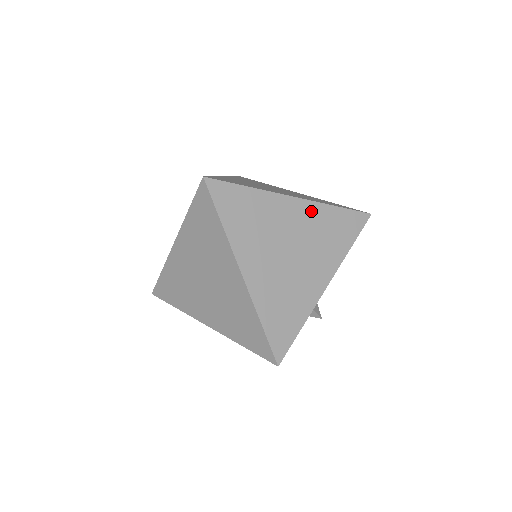
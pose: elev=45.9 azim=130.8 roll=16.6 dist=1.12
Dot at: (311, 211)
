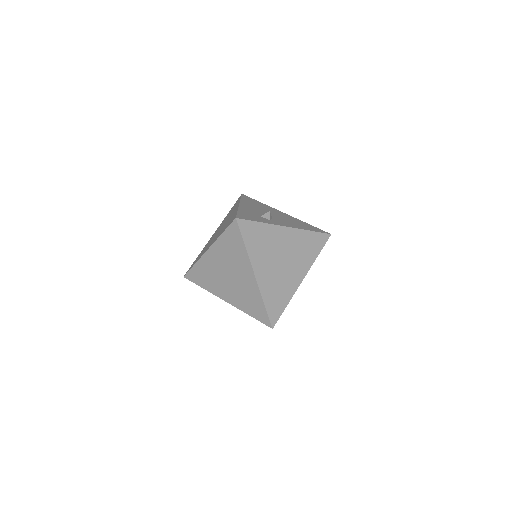
Dot at: occluded
